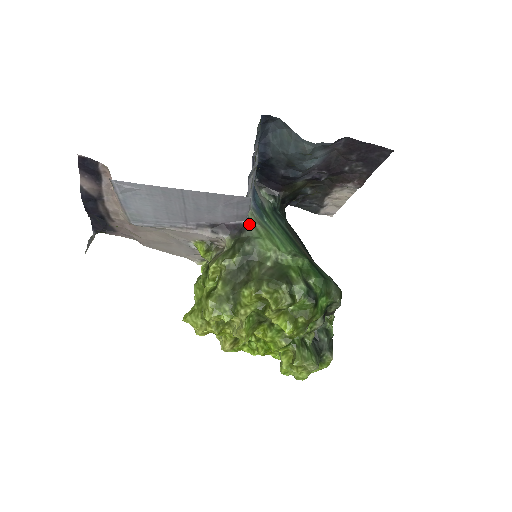
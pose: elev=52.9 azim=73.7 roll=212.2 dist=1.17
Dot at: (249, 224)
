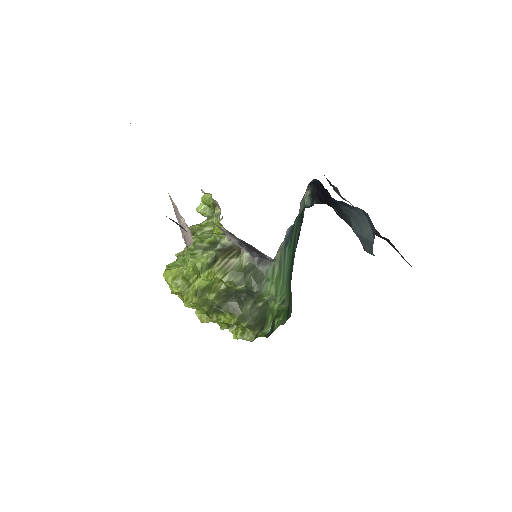
Dot at: (272, 261)
